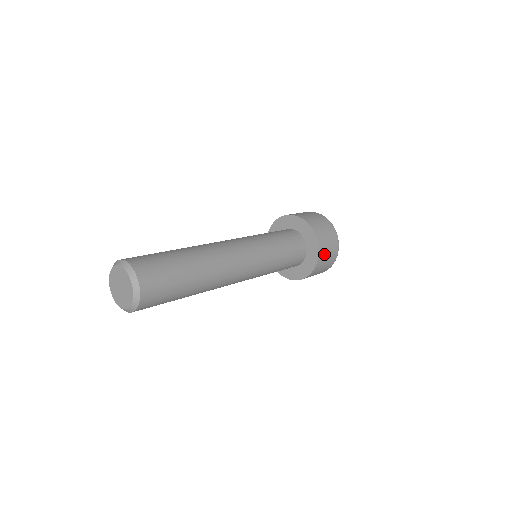
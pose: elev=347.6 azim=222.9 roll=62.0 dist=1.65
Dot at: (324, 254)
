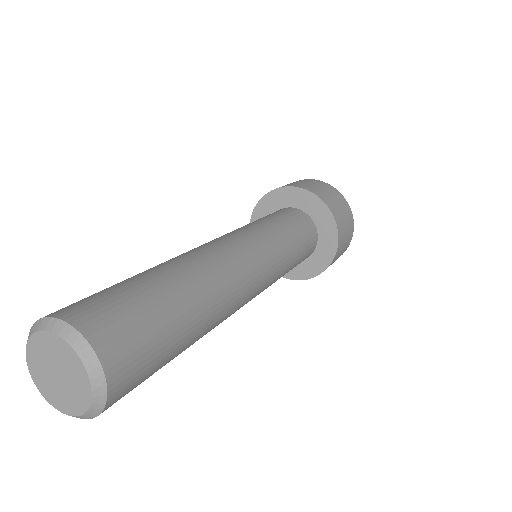
Dot at: (340, 220)
